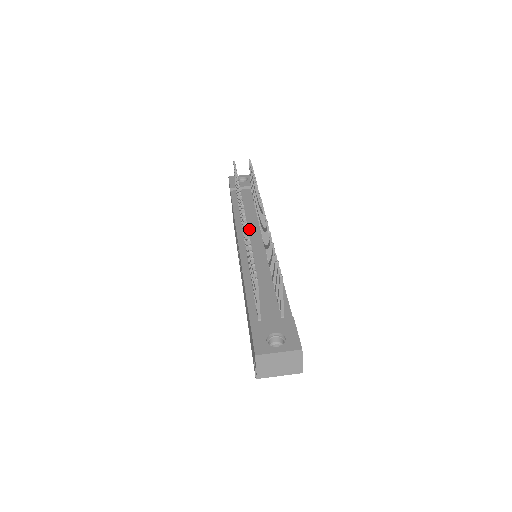
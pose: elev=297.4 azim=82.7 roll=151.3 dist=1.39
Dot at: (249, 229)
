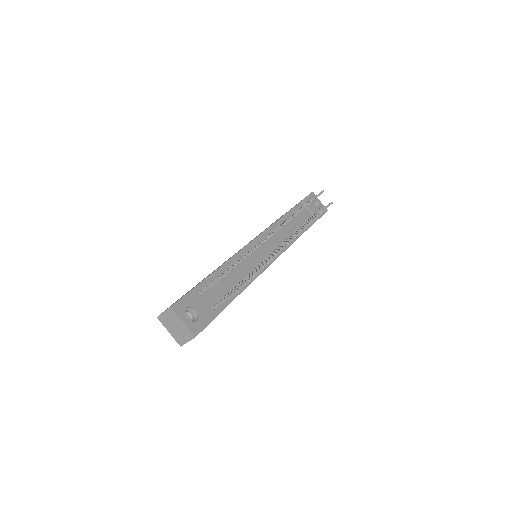
Dot at: (274, 238)
